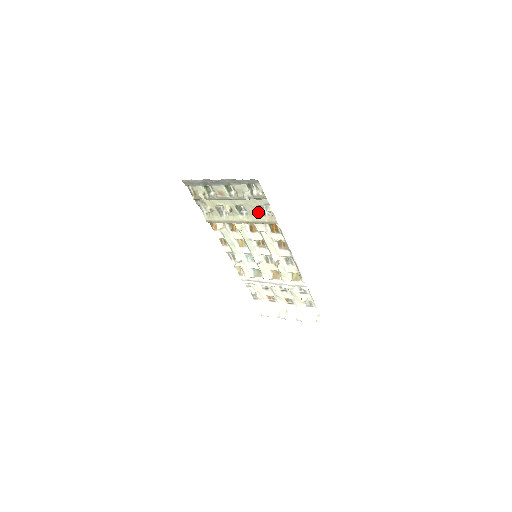
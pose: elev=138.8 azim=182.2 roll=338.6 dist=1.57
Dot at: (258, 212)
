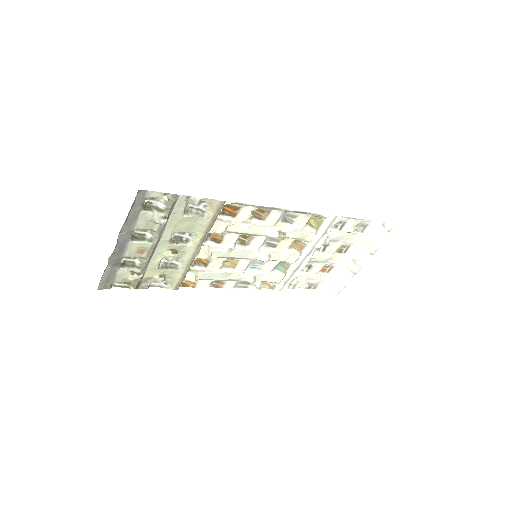
Dot at: (194, 218)
